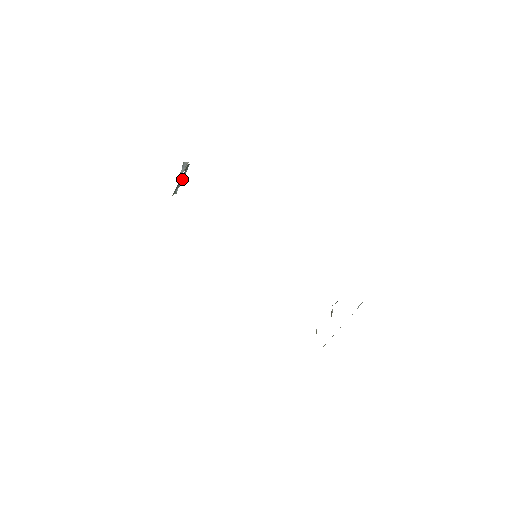
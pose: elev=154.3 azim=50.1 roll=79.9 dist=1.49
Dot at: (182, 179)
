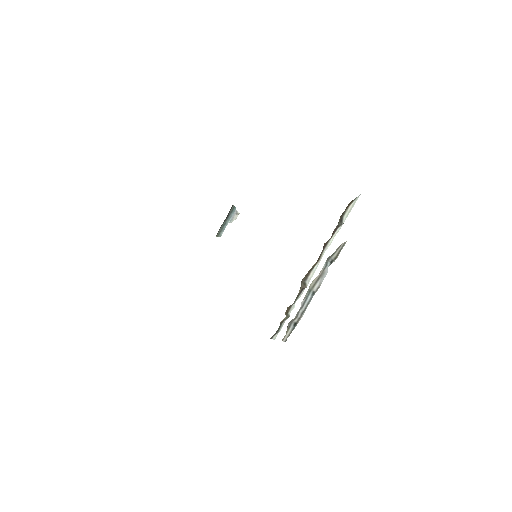
Dot at: occluded
